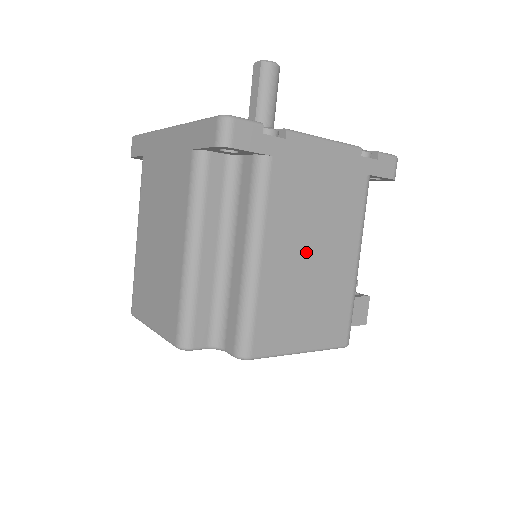
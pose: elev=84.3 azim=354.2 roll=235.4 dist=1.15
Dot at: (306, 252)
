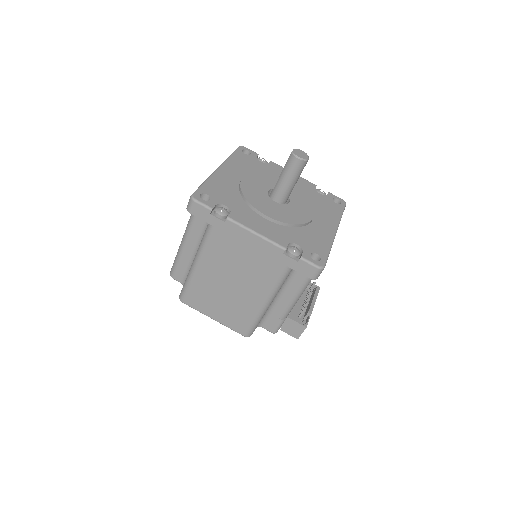
Dot at: (226, 279)
